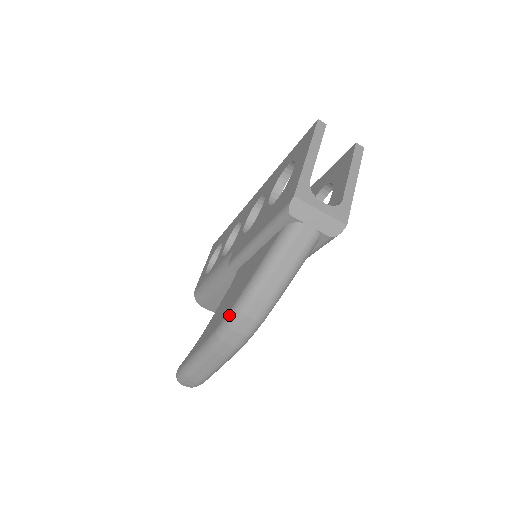
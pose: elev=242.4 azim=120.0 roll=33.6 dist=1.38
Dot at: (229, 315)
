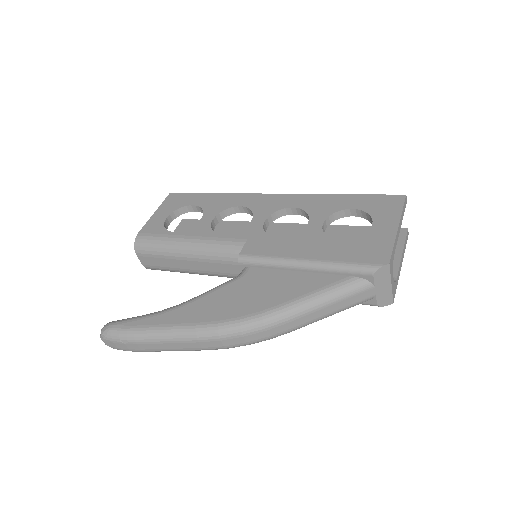
Dot at: (248, 320)
